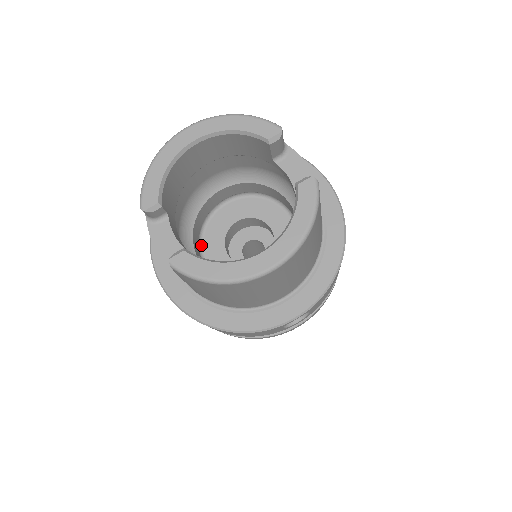
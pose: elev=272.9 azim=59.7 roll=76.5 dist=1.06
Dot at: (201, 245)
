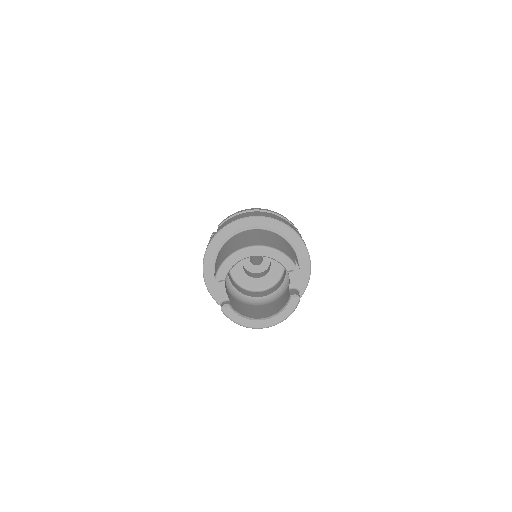
Dot at: occluded
